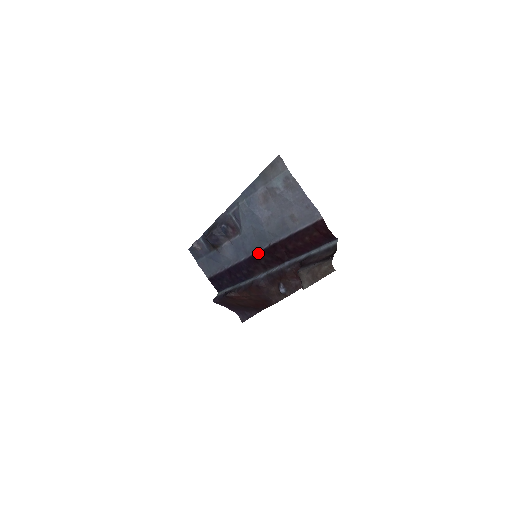
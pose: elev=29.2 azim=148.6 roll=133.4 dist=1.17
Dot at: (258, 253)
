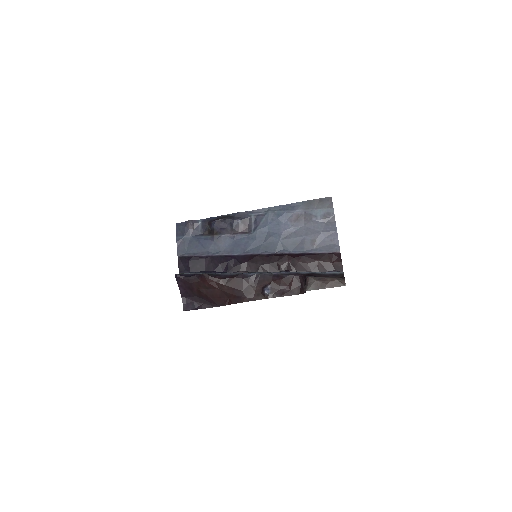
Dot at: (259, 255)
